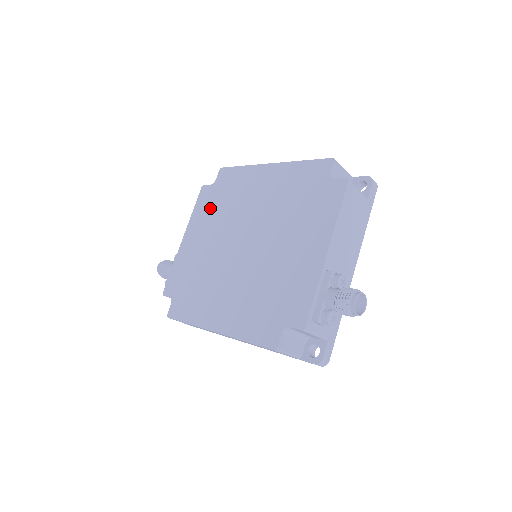
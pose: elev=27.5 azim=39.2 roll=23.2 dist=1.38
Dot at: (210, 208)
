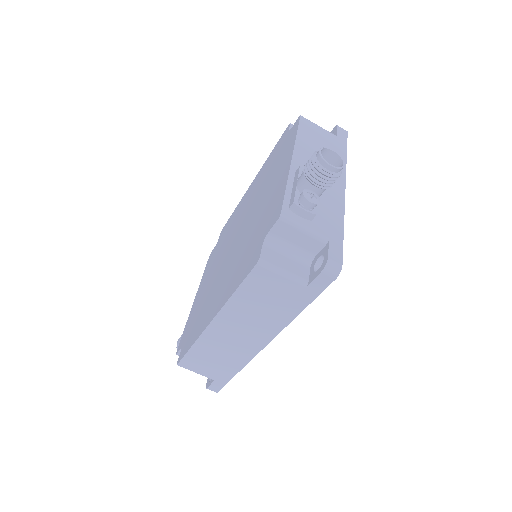
Dot at: (214, 257)
